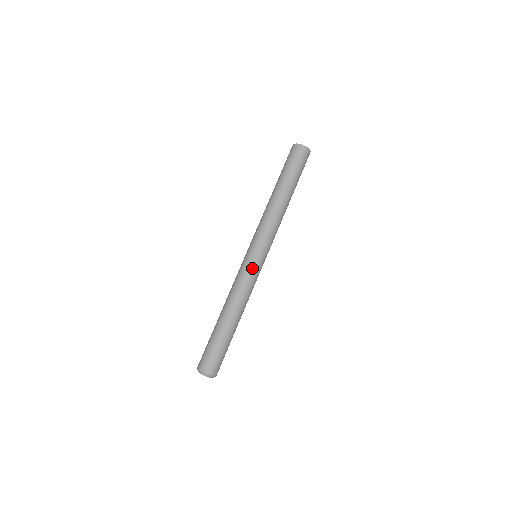
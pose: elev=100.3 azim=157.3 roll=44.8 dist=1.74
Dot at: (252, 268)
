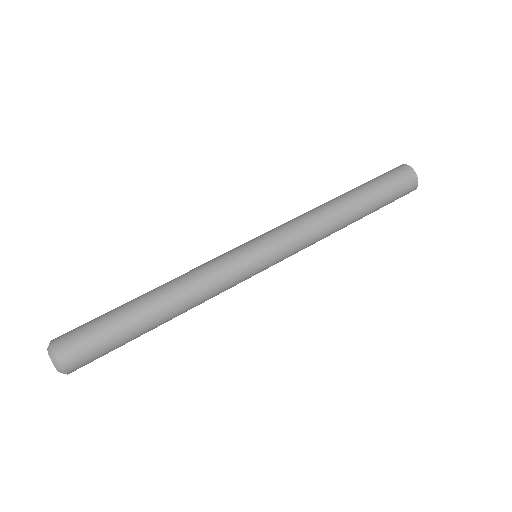
Dot at: (239, 263)
